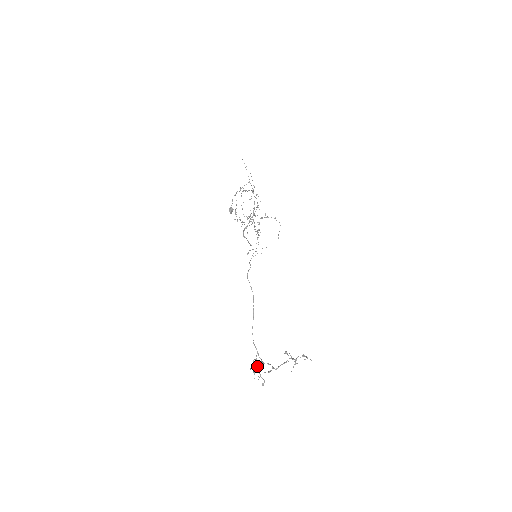
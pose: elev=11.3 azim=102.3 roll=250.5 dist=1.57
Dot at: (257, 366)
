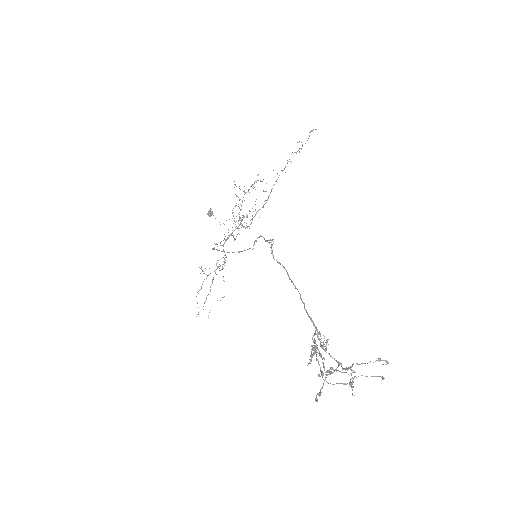
Dot at: (318, 349)
